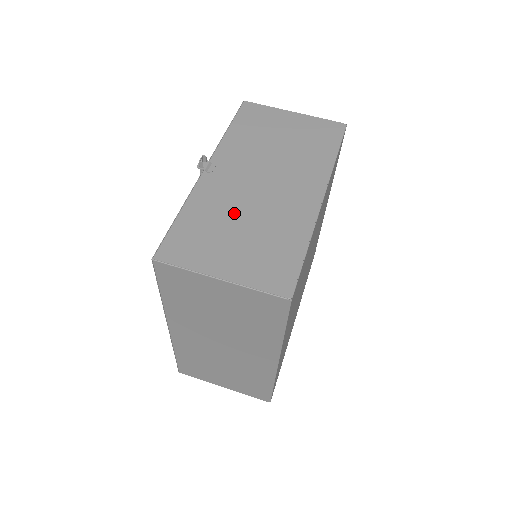
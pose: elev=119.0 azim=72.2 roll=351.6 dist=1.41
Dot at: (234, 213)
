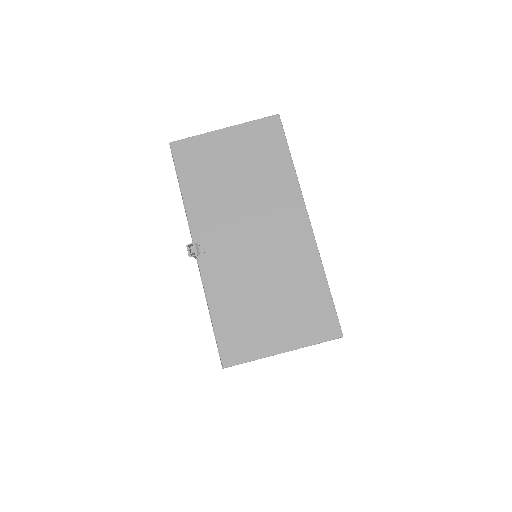
Dot at: (251, 284)
